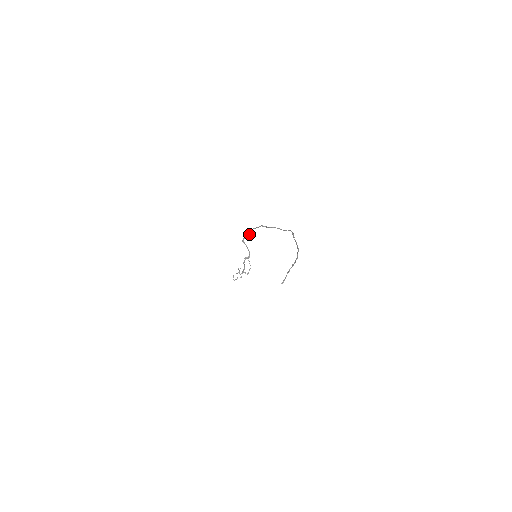
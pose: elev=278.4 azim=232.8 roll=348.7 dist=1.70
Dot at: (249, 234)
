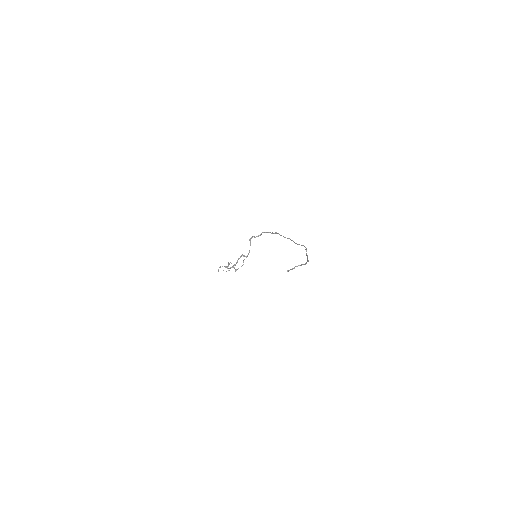
Dot at: (260, 235)
